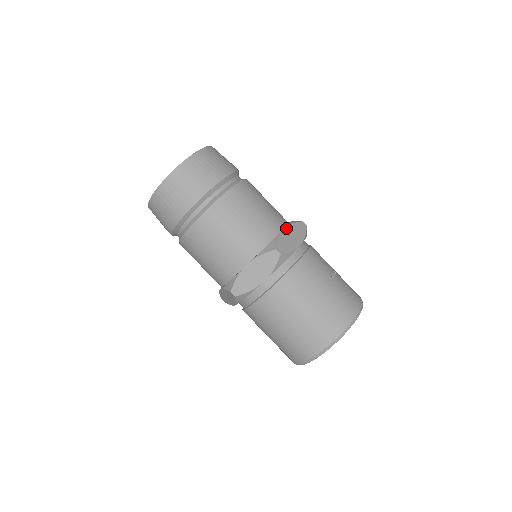
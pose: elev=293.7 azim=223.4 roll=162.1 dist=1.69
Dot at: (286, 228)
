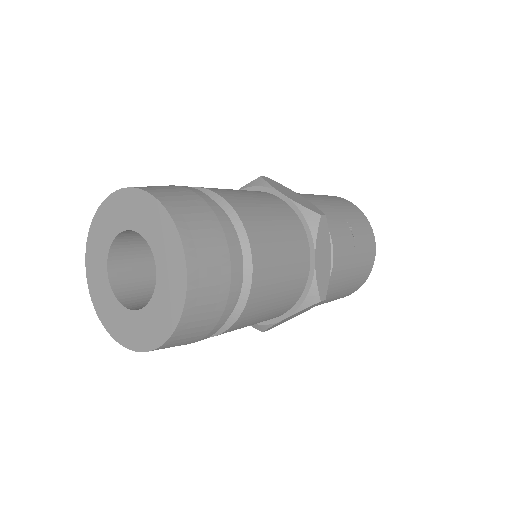
Dot at: (316, 256)
